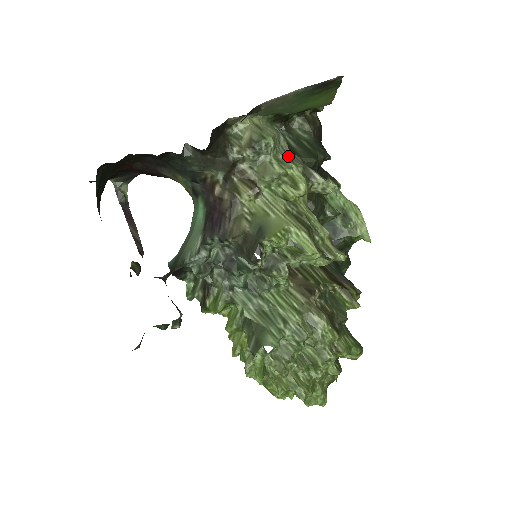
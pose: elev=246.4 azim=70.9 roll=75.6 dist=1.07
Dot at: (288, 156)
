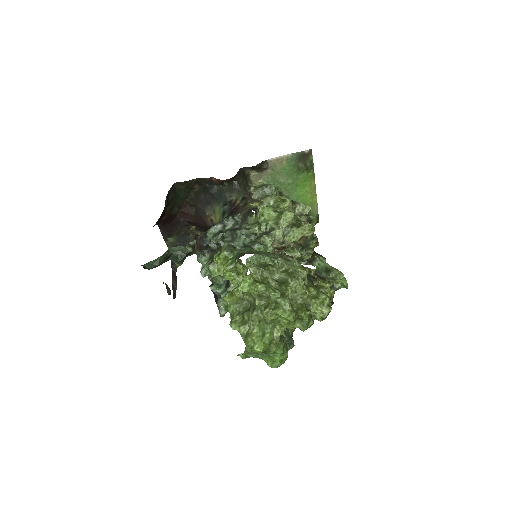
Dot at: occluded
